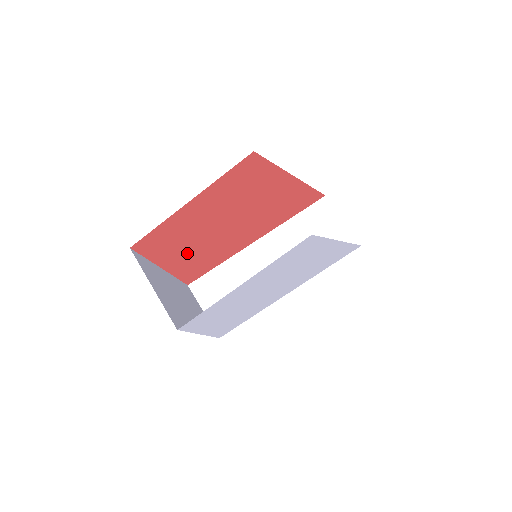
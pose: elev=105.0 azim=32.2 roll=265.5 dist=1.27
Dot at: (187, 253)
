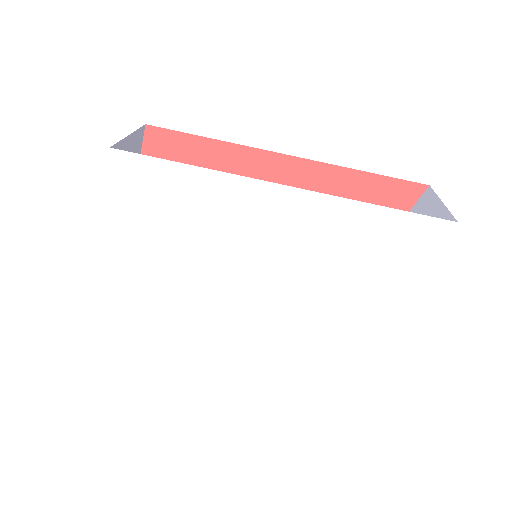
Dot at: occluded
